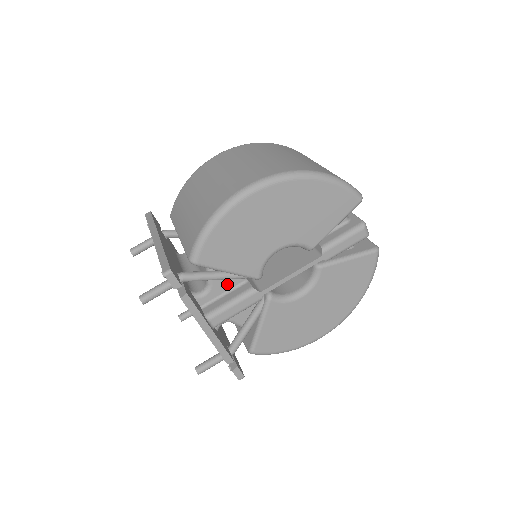
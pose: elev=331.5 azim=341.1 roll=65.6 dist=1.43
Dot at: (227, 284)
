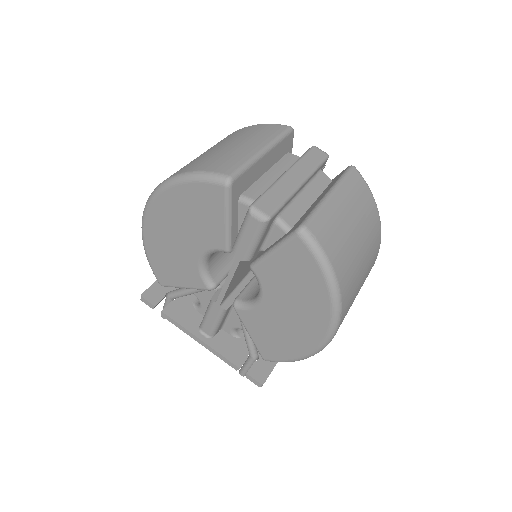
Dot at: (207, 295)
